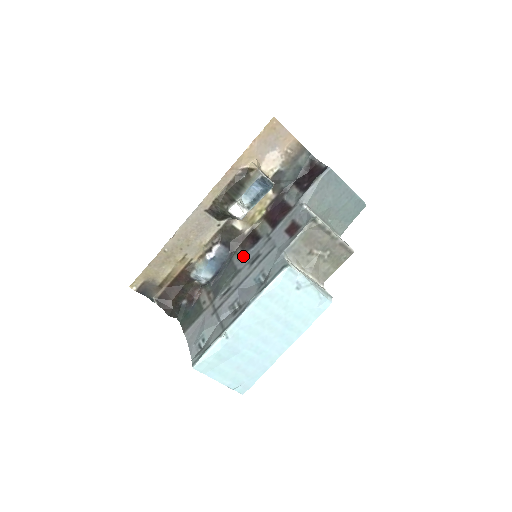
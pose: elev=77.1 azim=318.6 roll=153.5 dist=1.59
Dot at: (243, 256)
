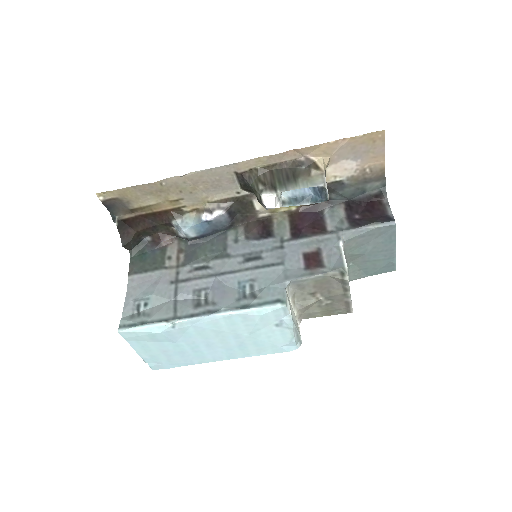
Dot at: (242, 241)
